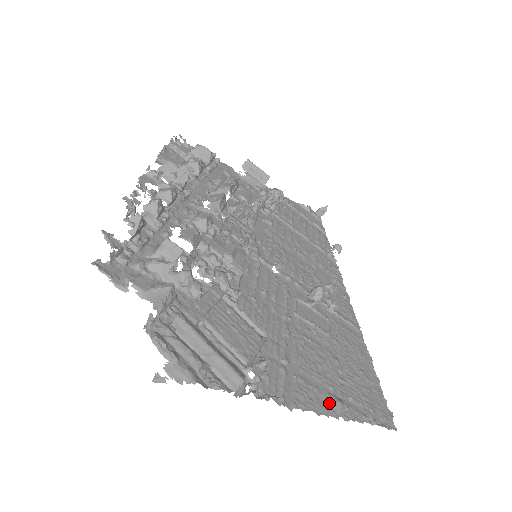
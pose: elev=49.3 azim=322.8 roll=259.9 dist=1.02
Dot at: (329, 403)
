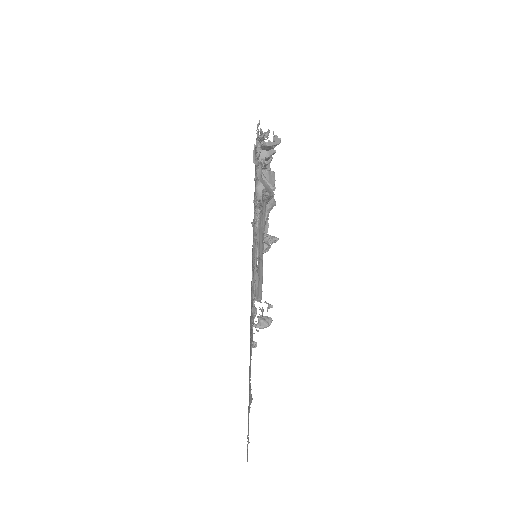
Dot at: (250, 390)
